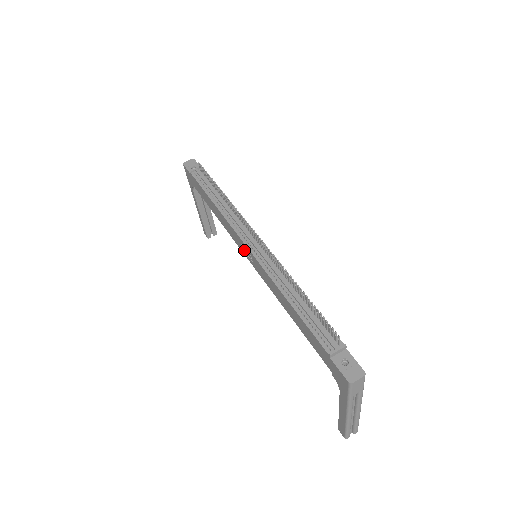
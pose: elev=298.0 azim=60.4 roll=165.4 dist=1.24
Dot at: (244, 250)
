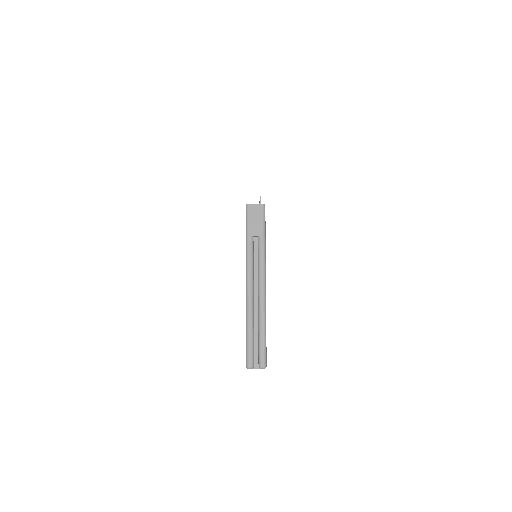
Dot at: occluded
